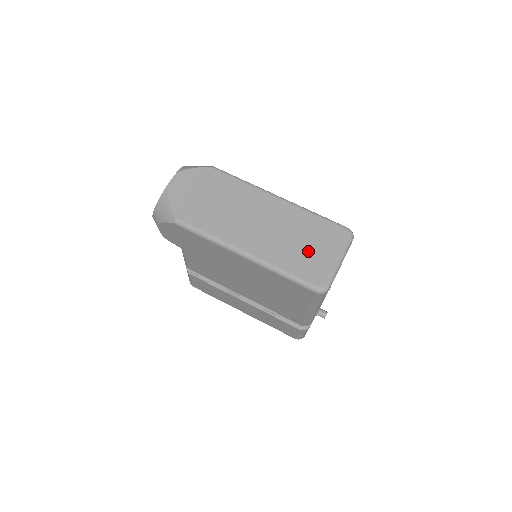
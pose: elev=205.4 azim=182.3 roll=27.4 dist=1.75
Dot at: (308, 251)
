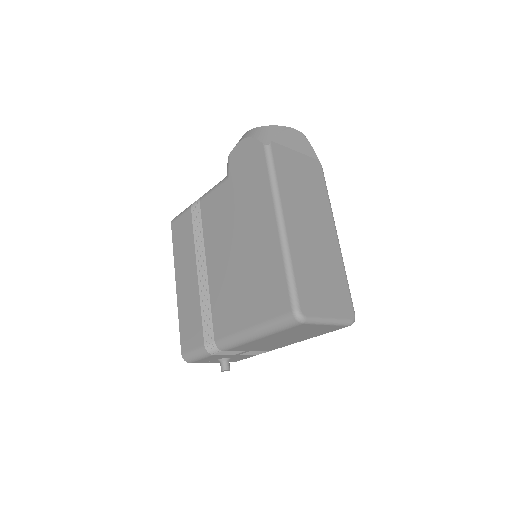
Dot at: (319, 284)
